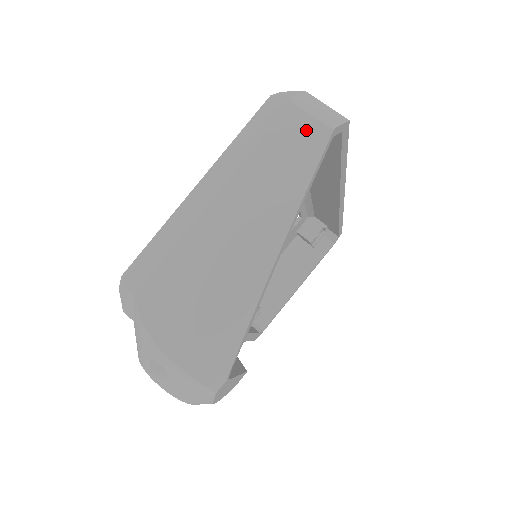
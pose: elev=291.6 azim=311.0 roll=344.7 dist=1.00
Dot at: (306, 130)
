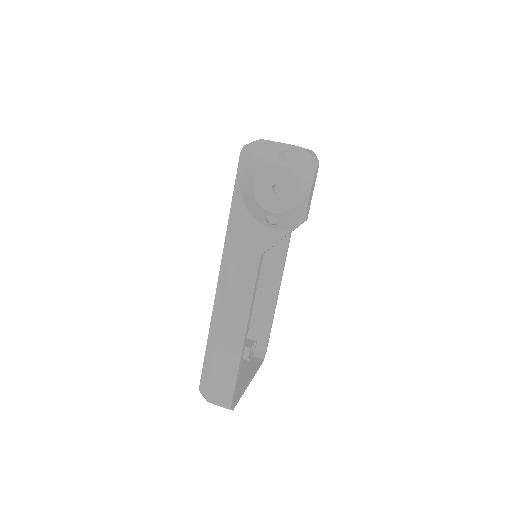
Dot at: occluded
